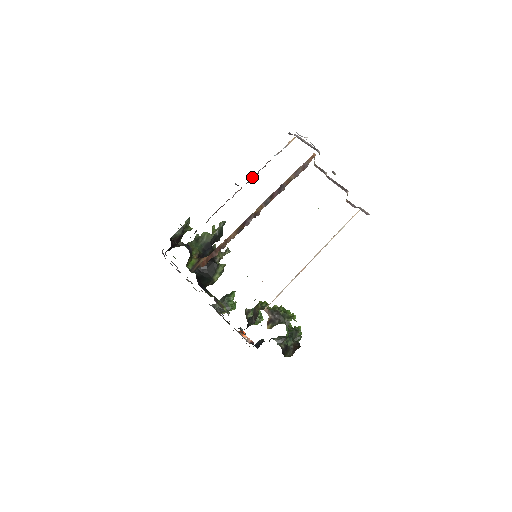
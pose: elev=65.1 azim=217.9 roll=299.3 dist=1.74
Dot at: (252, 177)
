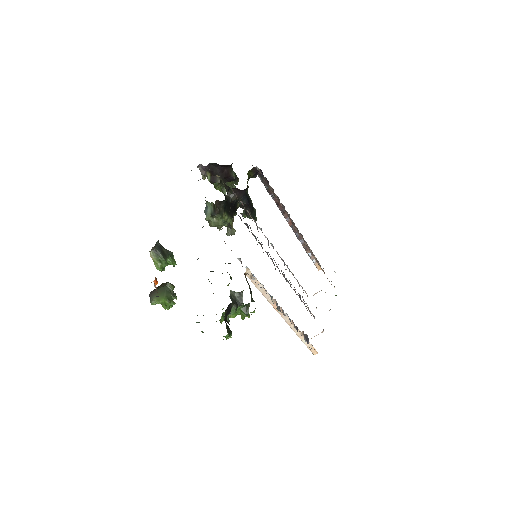
Dot at: (298, 234)
